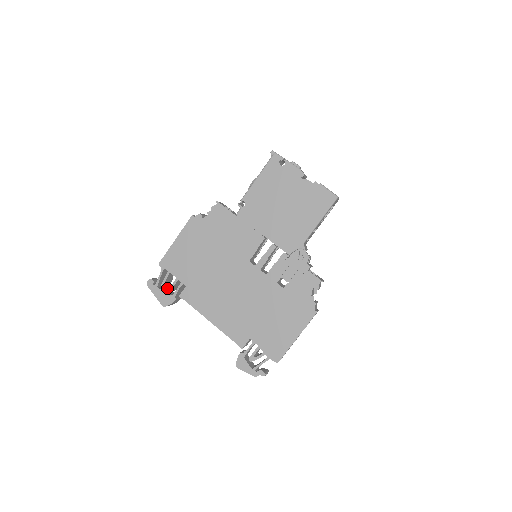
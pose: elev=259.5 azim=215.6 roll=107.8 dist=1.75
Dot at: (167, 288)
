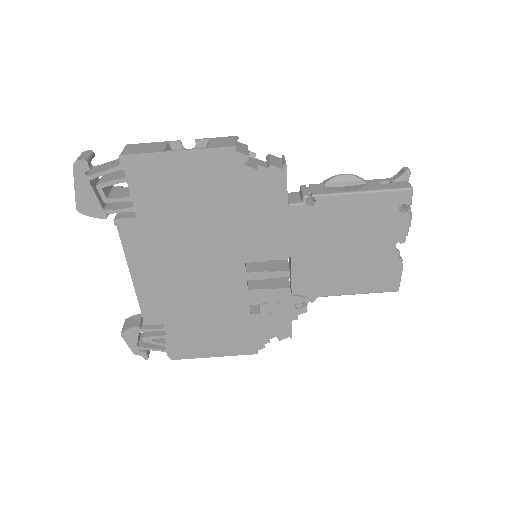
Dot at: (104, 196)
